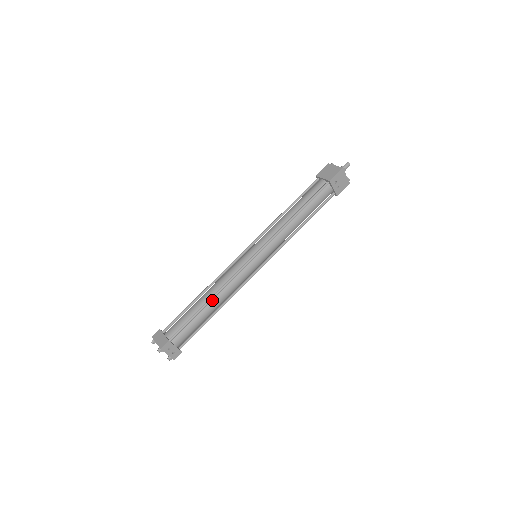
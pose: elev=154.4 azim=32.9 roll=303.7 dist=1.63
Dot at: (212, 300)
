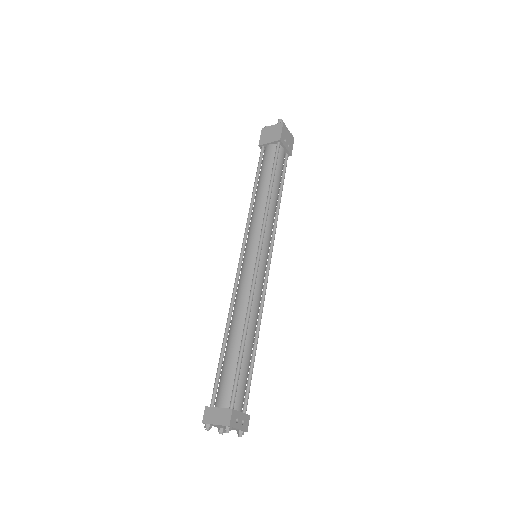
Dot at: (246, 330)
